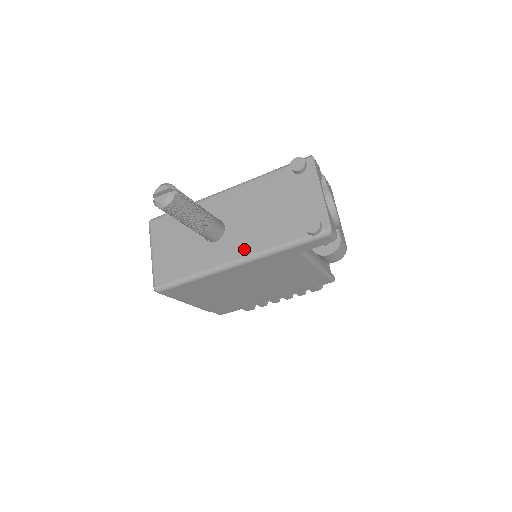
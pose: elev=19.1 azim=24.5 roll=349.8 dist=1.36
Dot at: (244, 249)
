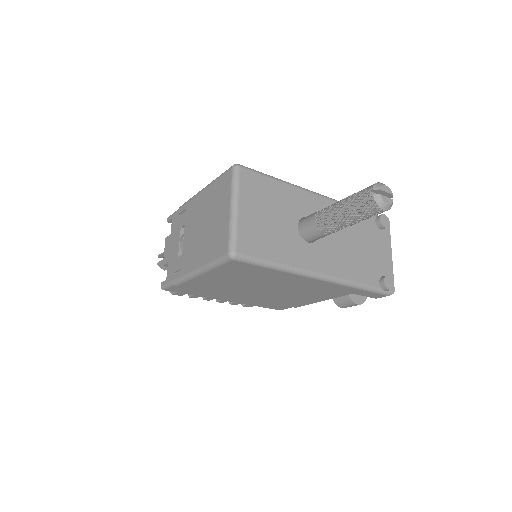
Dot at: (333, 268)
